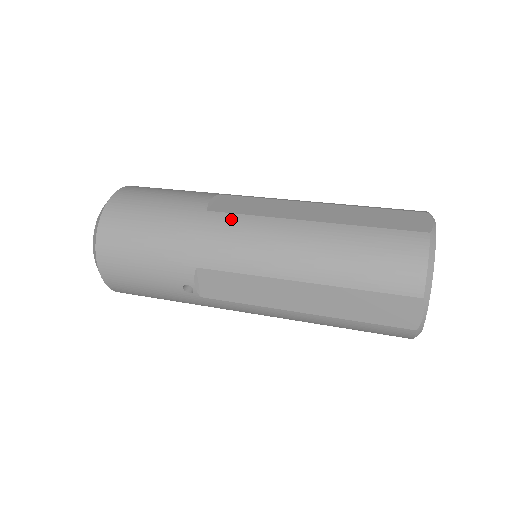
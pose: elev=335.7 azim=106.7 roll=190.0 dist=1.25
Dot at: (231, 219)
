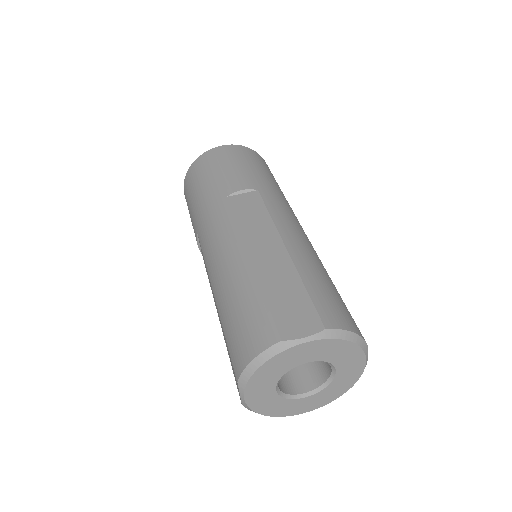
Dot at: (226, 214)
